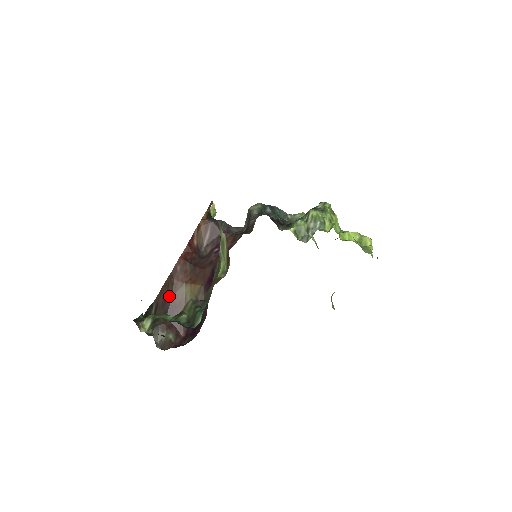
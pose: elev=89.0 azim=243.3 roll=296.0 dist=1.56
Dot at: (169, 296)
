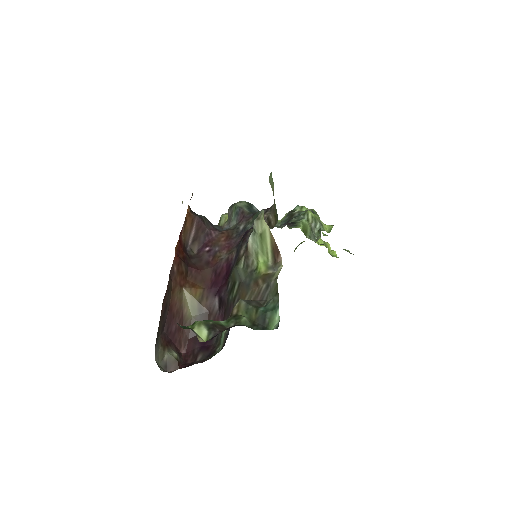
Dot at: (168, 303)
